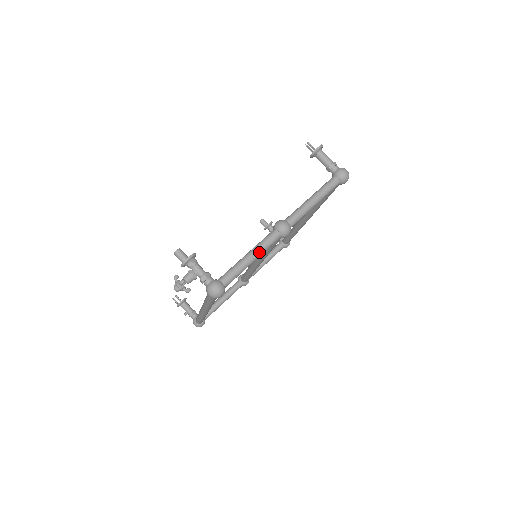
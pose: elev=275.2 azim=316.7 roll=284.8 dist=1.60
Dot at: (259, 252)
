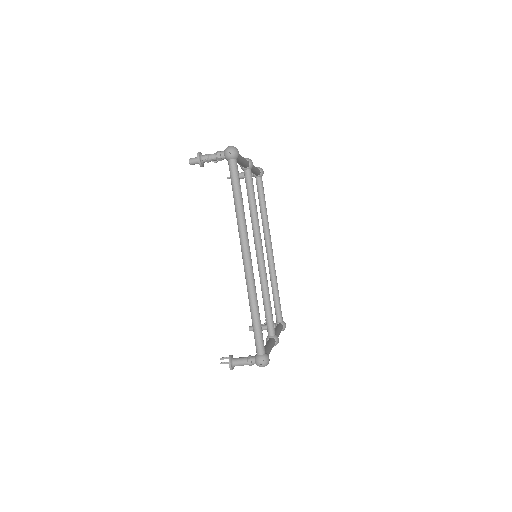
Dot at: occluded
